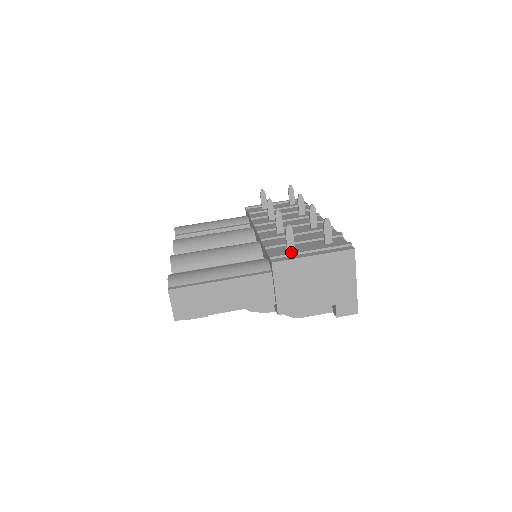
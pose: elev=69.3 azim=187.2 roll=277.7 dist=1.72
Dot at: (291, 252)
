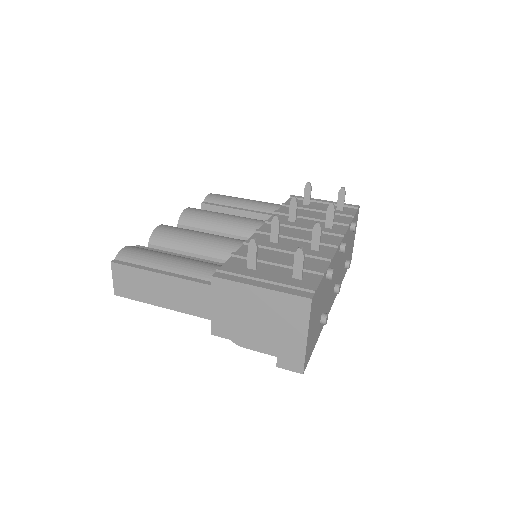
Dot at: (242, 272)
